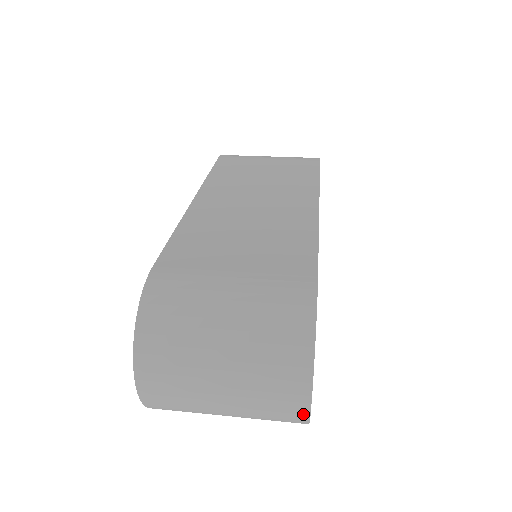
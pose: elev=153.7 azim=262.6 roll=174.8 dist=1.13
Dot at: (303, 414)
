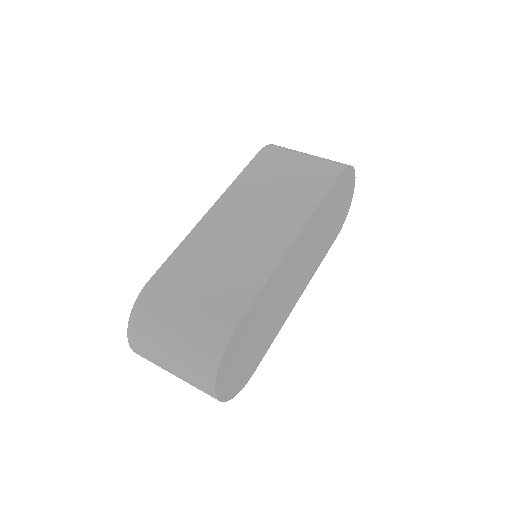
Dot at: occluded
